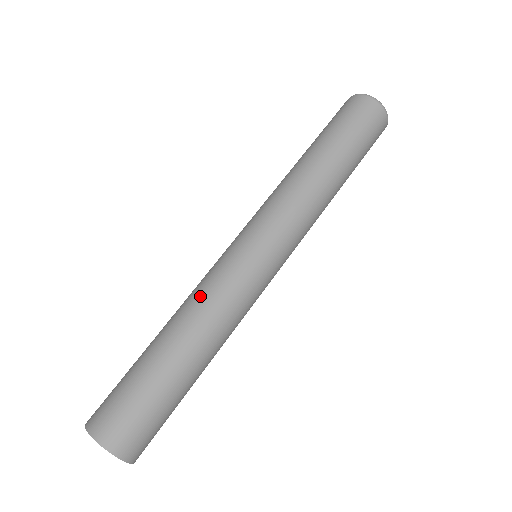
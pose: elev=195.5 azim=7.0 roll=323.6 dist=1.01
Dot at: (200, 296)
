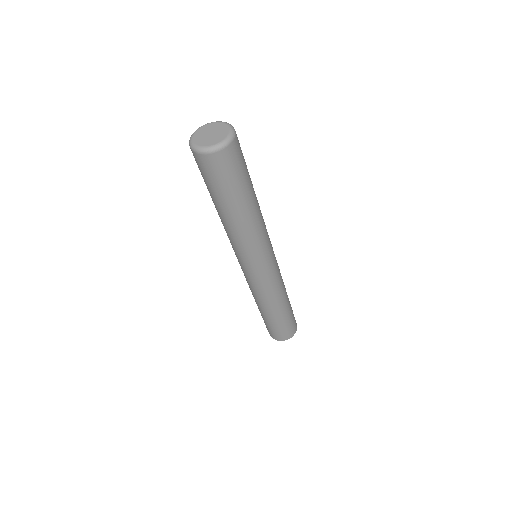
Dot at: (271, 296)
